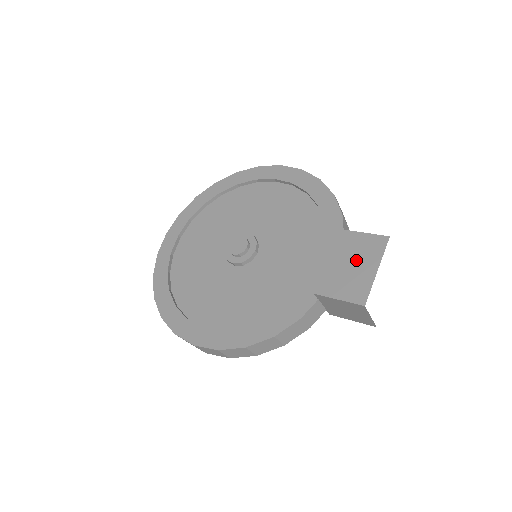
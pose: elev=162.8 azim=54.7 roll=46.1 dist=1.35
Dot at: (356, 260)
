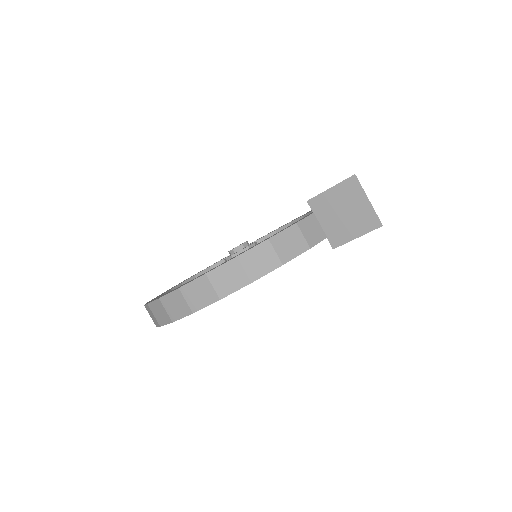
Dot at: occluded
